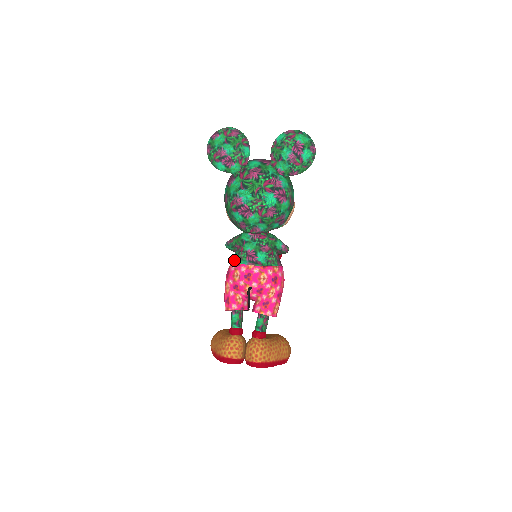
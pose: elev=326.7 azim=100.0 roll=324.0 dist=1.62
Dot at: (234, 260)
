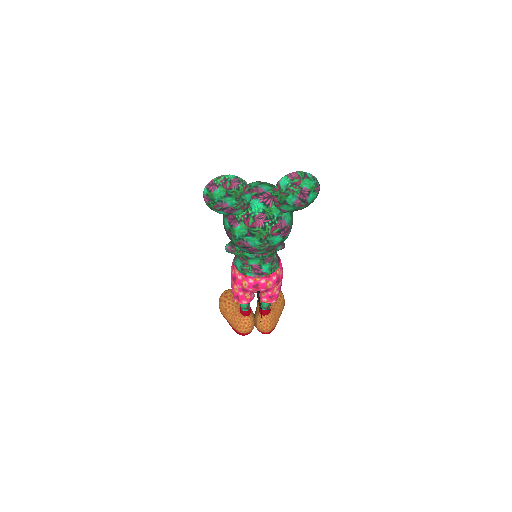
Dot at: (239, 269)
